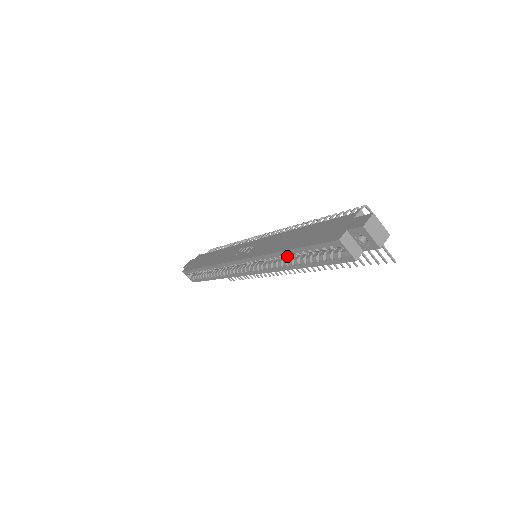
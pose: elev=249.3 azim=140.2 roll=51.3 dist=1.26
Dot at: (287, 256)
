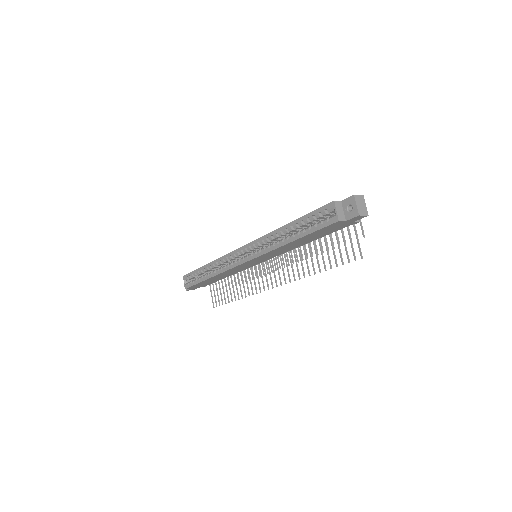
Dot at: (287, 231)
